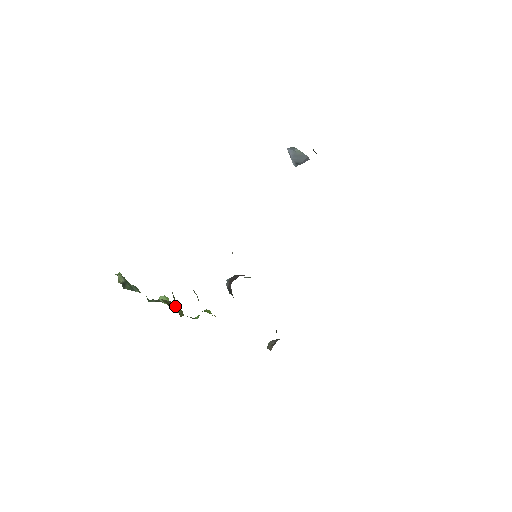
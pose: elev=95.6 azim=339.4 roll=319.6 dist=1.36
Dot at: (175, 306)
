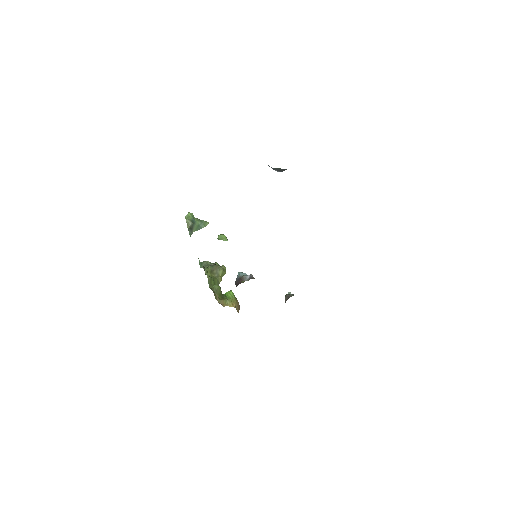
Dot at: (218, 269)
